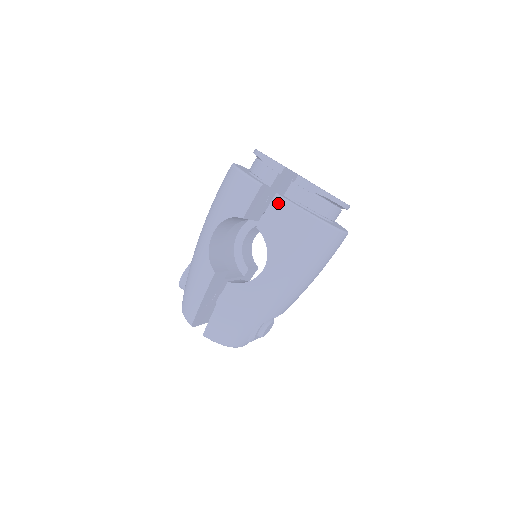
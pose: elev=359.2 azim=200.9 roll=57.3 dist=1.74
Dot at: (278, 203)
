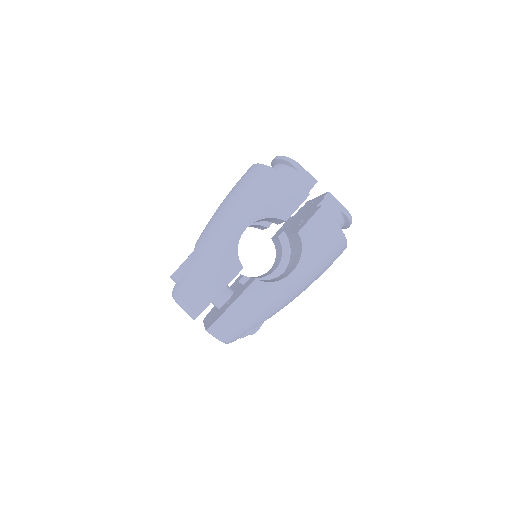
Dot at: (322, 214)
